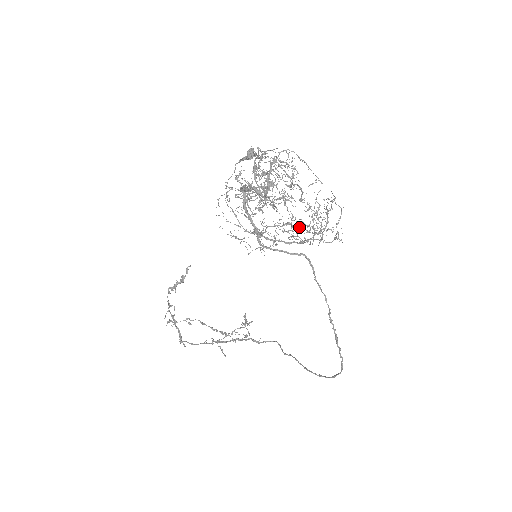
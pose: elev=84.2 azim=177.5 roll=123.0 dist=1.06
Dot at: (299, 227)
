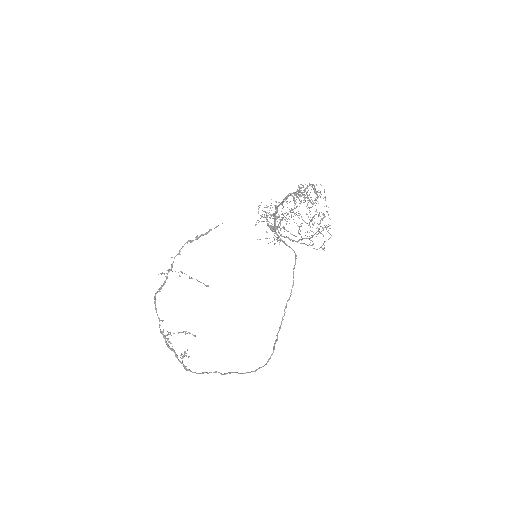
Dot at: (307, 223)
